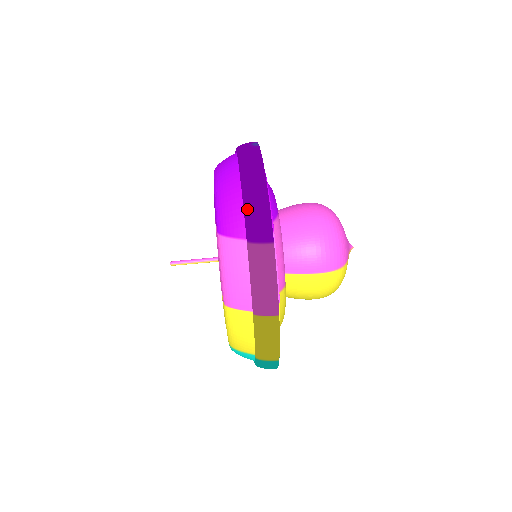
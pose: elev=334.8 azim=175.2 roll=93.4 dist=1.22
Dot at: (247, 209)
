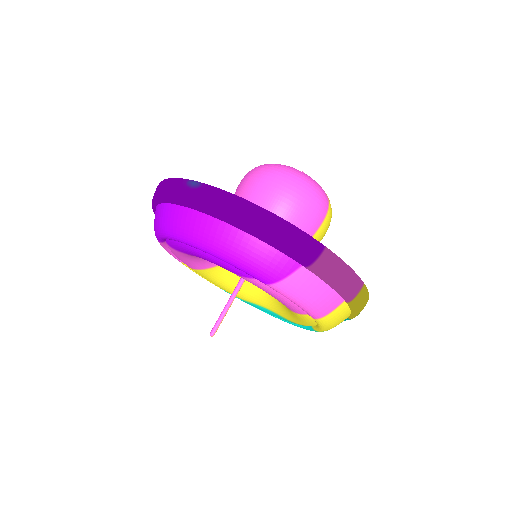
Dot at: (280, 246)
